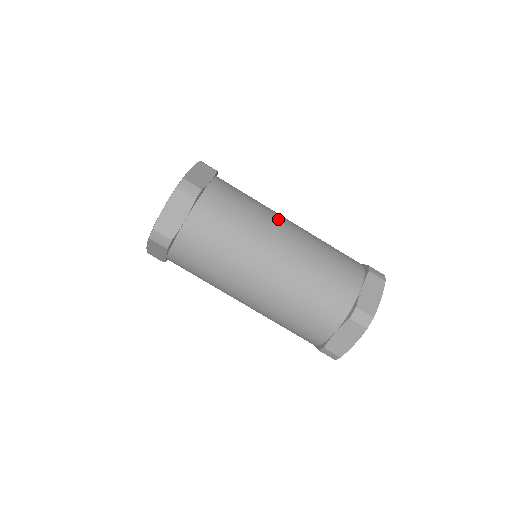
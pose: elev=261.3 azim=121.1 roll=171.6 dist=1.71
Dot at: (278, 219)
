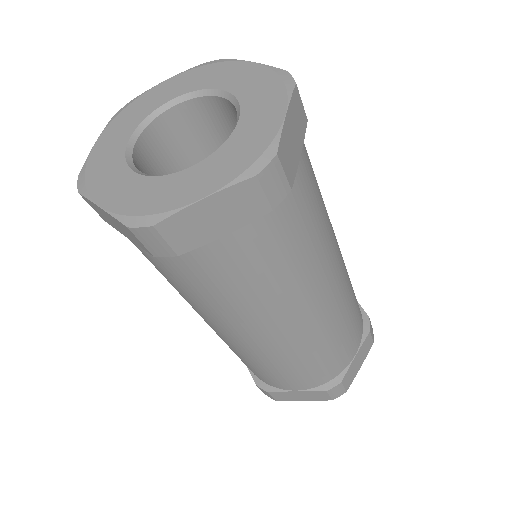
Dot at: (287, 315)
